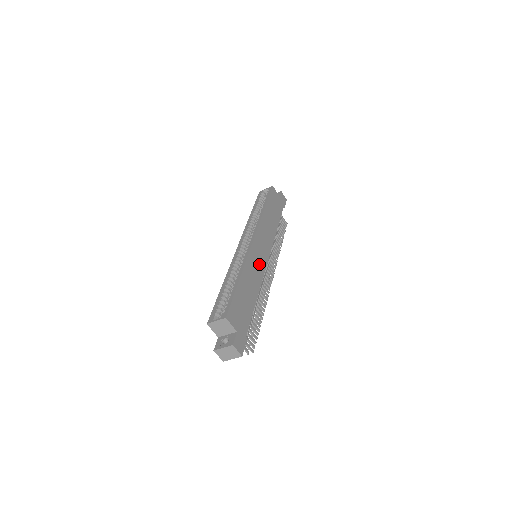
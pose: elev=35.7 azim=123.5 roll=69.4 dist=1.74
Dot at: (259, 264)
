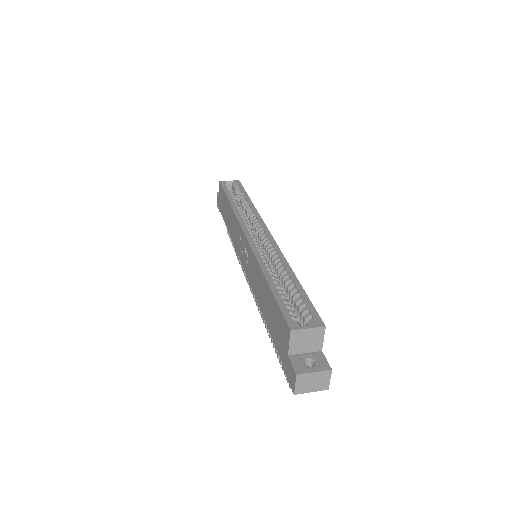
Dot at: occluded
